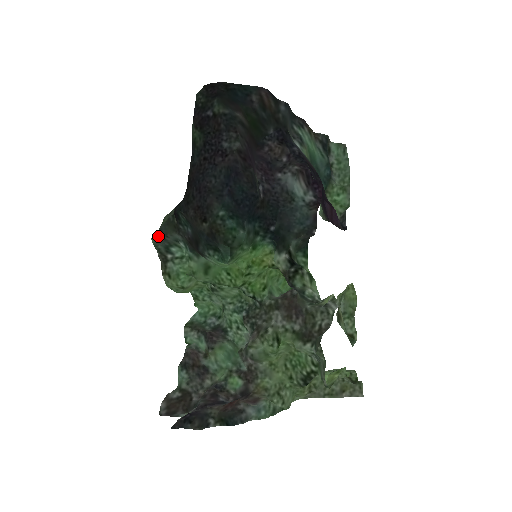
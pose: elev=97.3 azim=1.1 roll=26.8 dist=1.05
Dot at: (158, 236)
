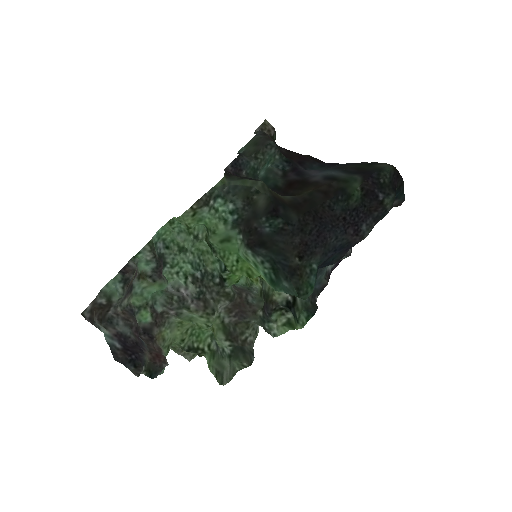
Dot at: (227, 186)
